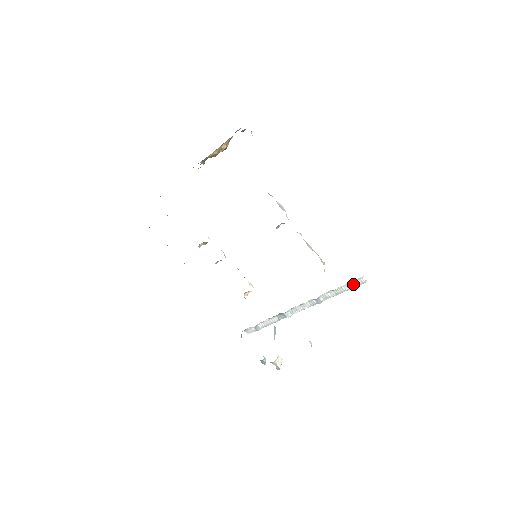
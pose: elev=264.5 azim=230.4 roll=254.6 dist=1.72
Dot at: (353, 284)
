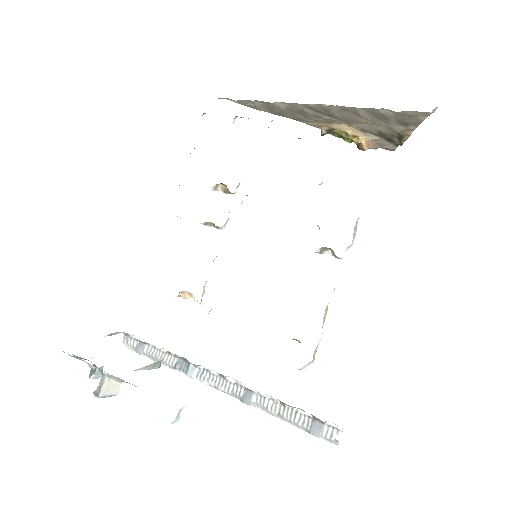
Dot at: (317, 425)
